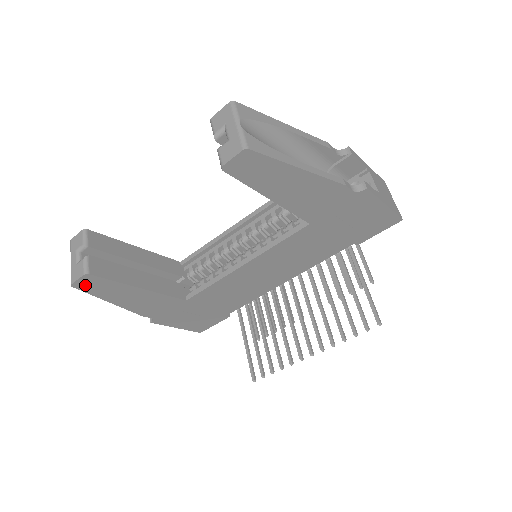
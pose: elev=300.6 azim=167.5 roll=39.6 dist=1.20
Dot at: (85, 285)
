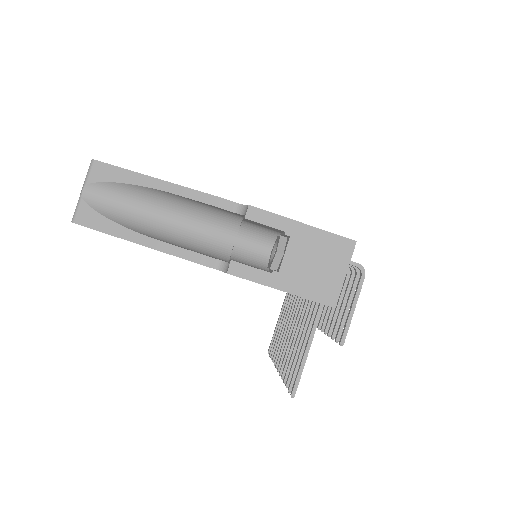
Dot at: occluded
